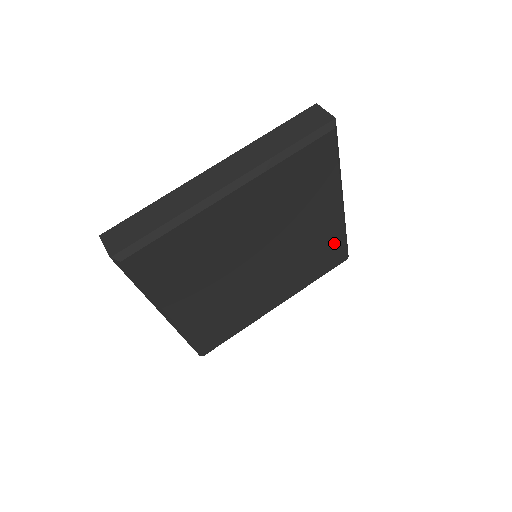
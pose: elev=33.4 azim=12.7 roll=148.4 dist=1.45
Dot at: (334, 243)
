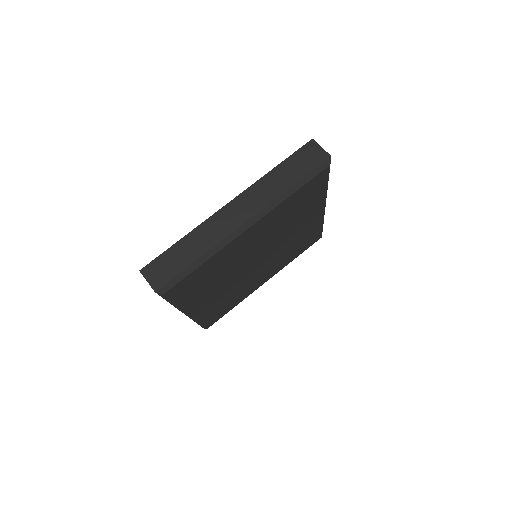
Dot at: (314, 231)
